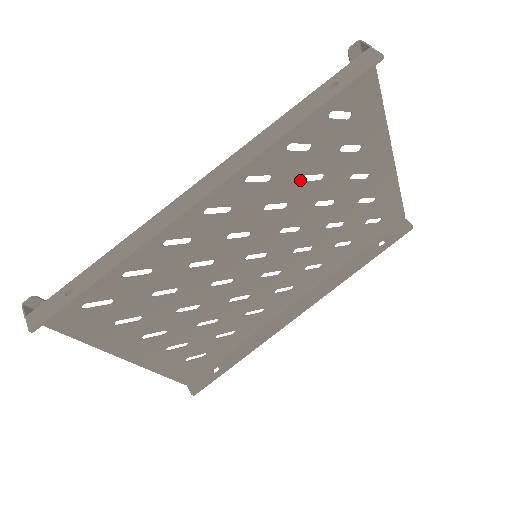
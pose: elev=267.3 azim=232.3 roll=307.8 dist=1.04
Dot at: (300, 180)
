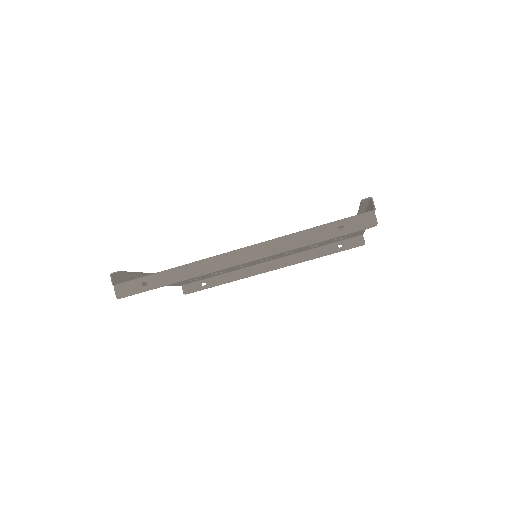
Dot at: occluded
